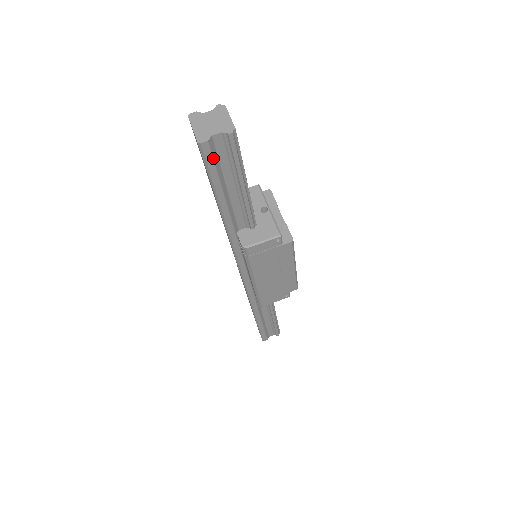
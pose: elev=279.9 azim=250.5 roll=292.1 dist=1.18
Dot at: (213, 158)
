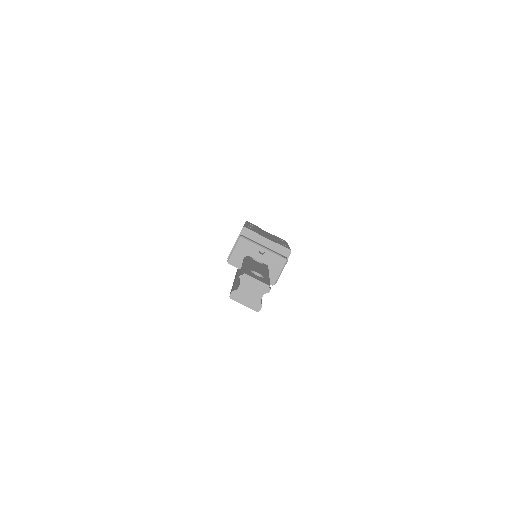
Dot at: occluded
